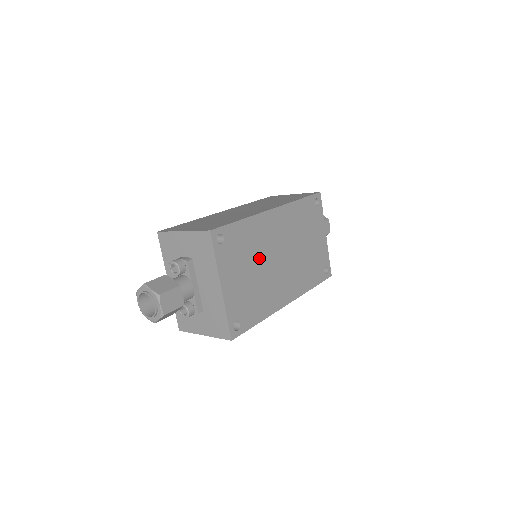
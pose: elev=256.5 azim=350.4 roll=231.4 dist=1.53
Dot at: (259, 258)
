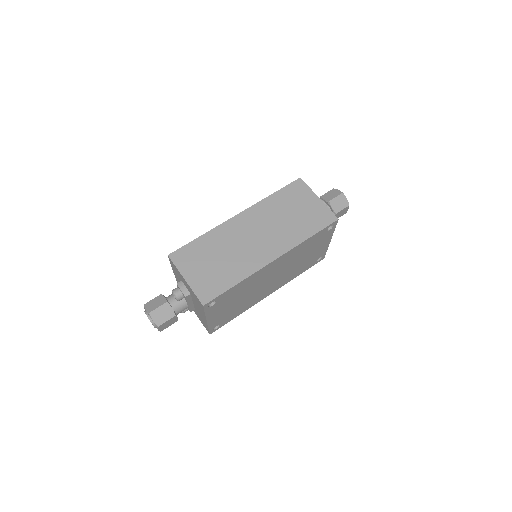
Dot at: (248, 291)
